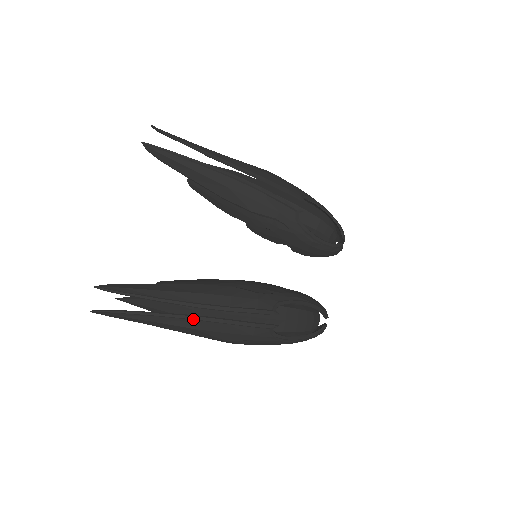
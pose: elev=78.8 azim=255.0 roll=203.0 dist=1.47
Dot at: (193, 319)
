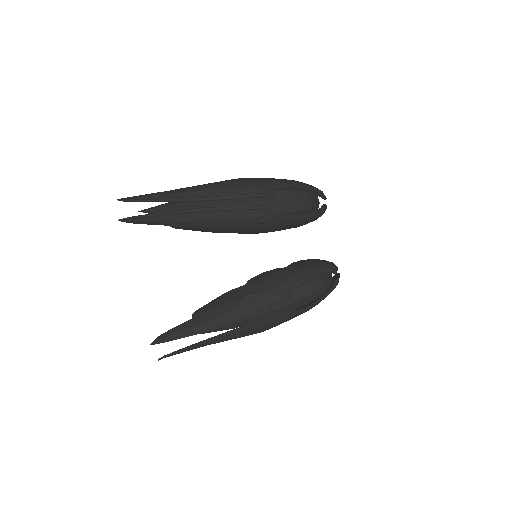
Dot at: (231, 334)
